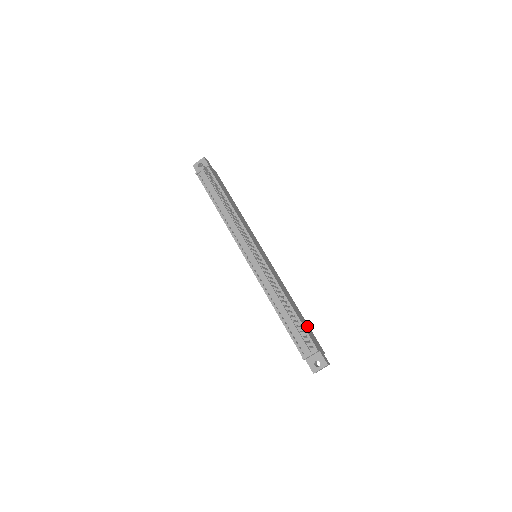
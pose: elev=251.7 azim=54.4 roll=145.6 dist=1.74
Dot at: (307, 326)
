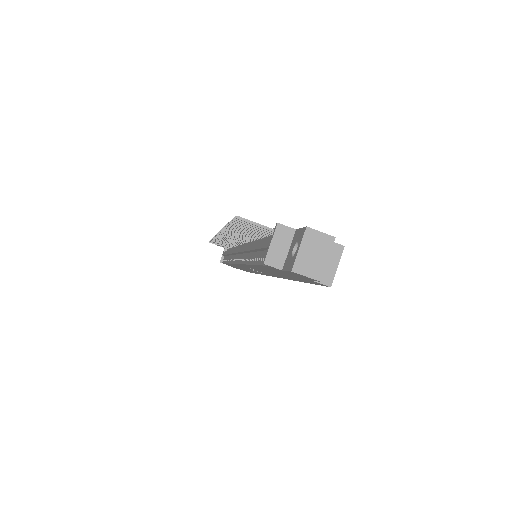
Dot at: occluded
